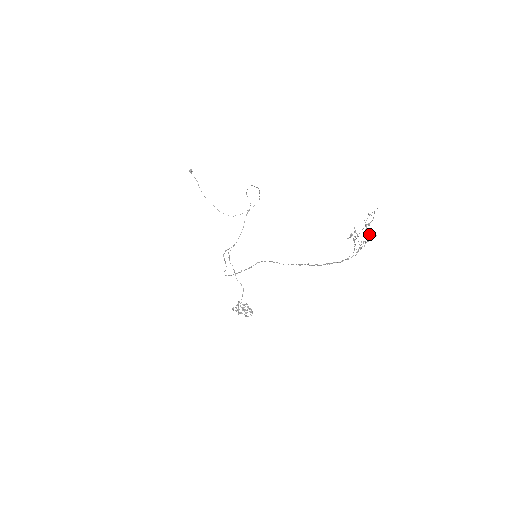
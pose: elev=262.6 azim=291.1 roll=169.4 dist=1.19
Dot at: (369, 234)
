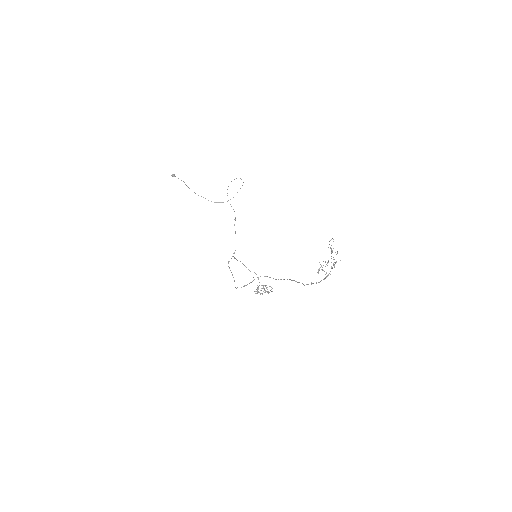
Dot at: (336, 254)
